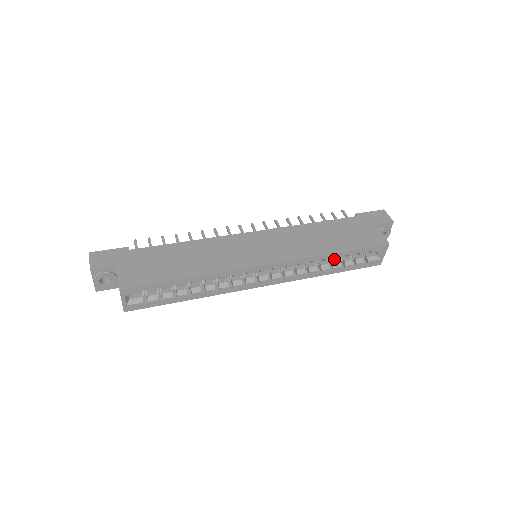
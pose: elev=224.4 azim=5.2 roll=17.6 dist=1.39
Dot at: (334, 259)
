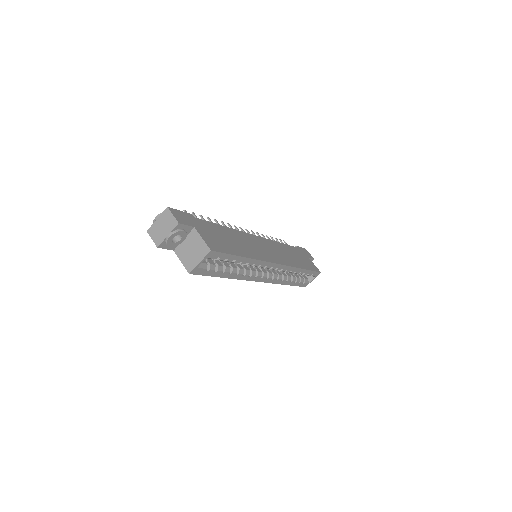
Dot at: (292, 274)
